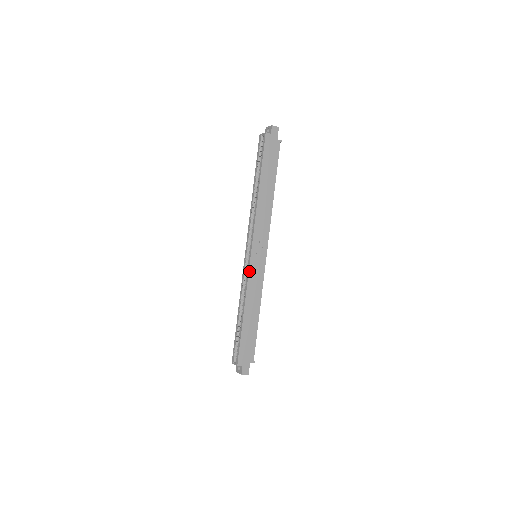
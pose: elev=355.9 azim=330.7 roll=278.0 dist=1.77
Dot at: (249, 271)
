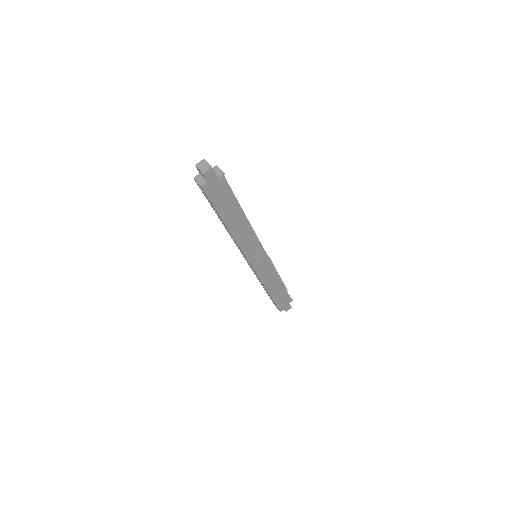
Dot at: (257, 274)
